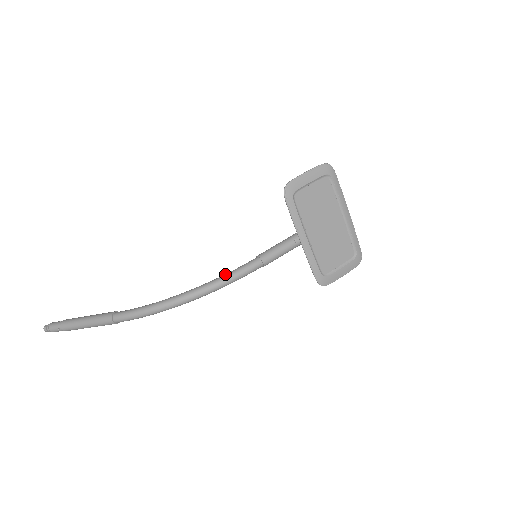
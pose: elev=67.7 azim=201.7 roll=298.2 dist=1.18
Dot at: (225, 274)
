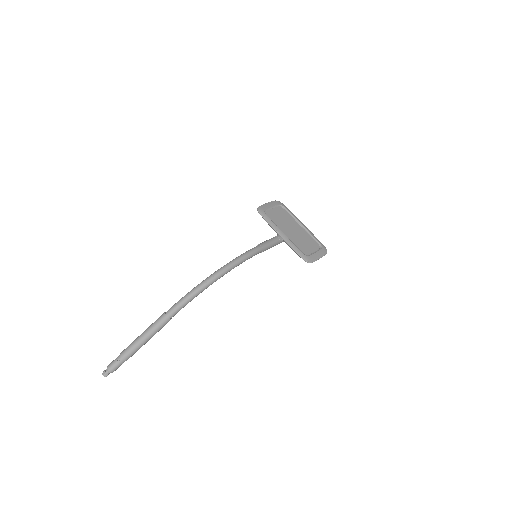
Dot at: (239, 256)
